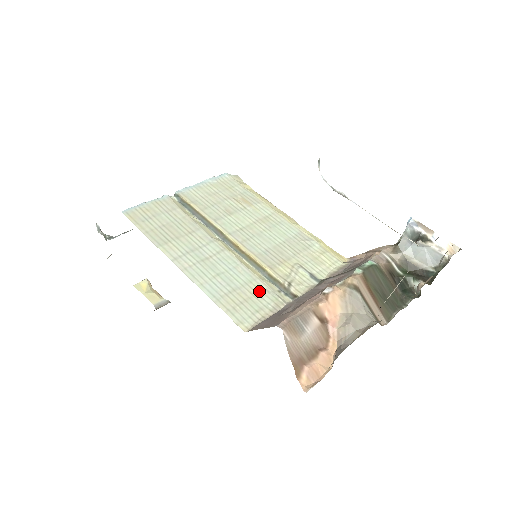
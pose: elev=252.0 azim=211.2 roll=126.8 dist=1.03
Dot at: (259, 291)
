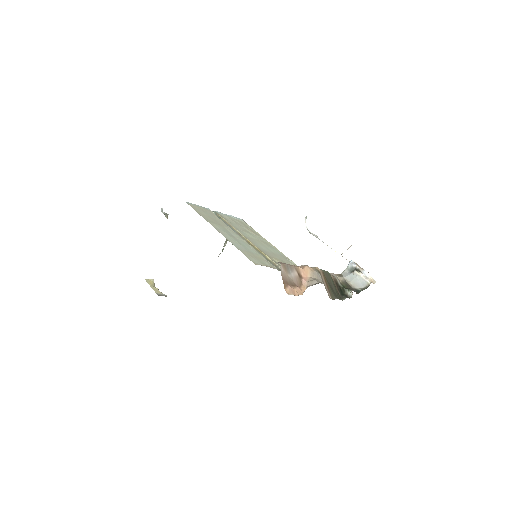
Dot at: (262, 259)
